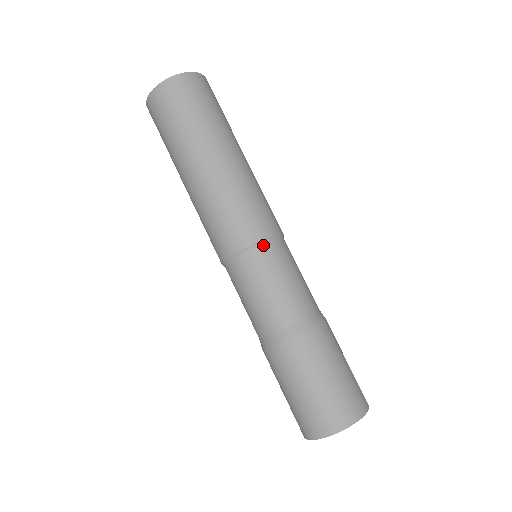
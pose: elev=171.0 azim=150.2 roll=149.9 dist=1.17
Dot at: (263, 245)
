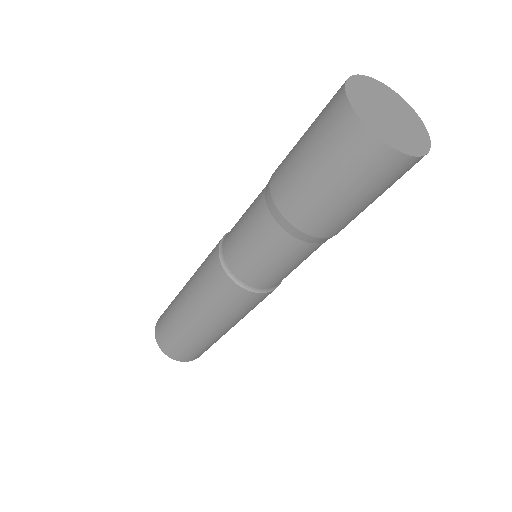
Dot at: occluded
